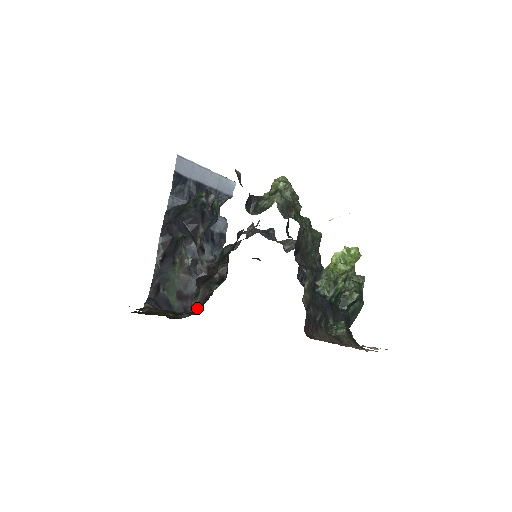
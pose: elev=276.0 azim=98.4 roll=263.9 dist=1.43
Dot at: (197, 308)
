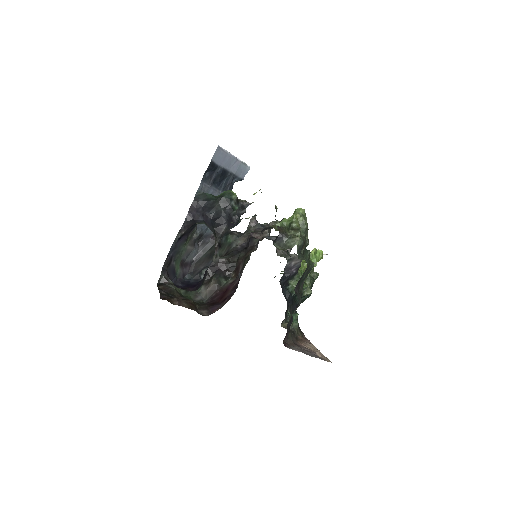
Dot at: (214, 308)
